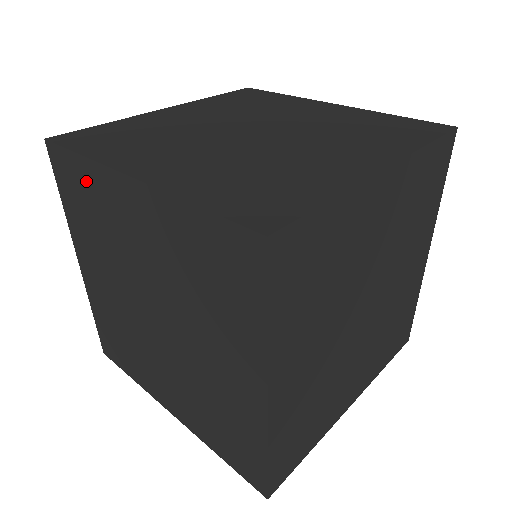
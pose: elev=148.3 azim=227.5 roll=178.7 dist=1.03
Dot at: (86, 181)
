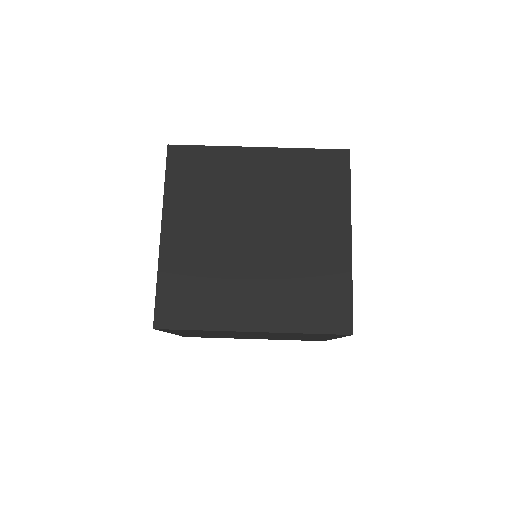
Dot at: (202, 331)
